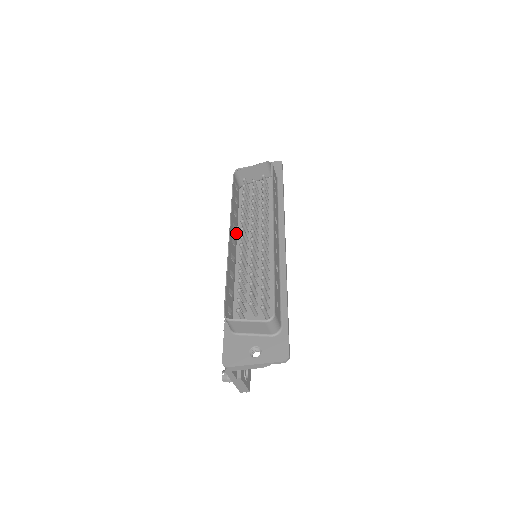
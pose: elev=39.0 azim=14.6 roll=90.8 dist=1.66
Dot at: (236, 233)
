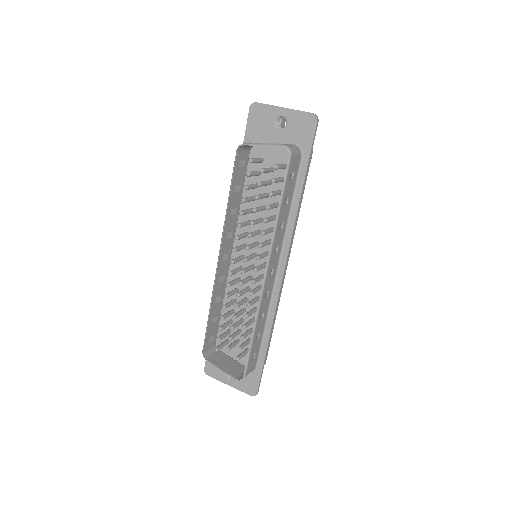
Dot at: (233, 233)
